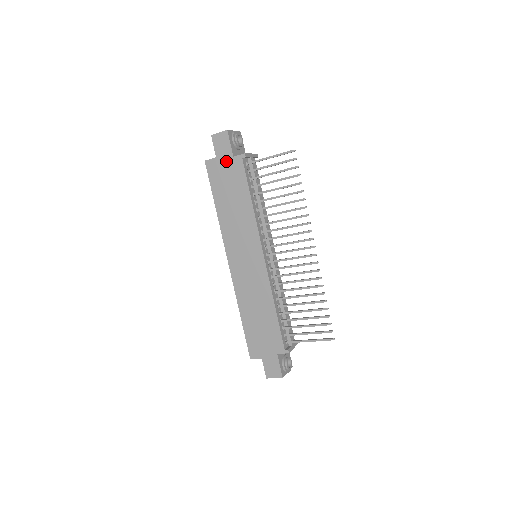
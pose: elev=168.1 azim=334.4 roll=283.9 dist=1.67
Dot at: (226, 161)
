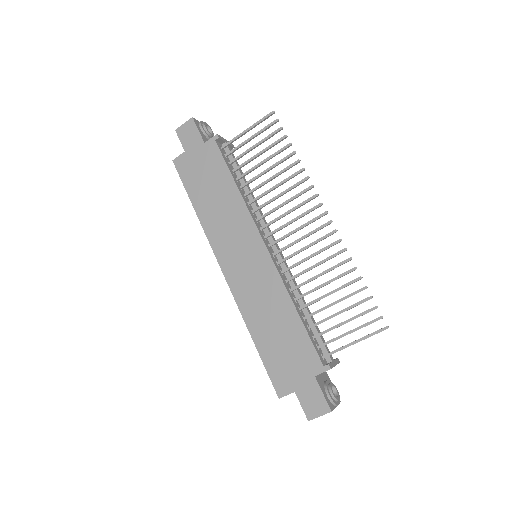
Dot at: (197, 151)
